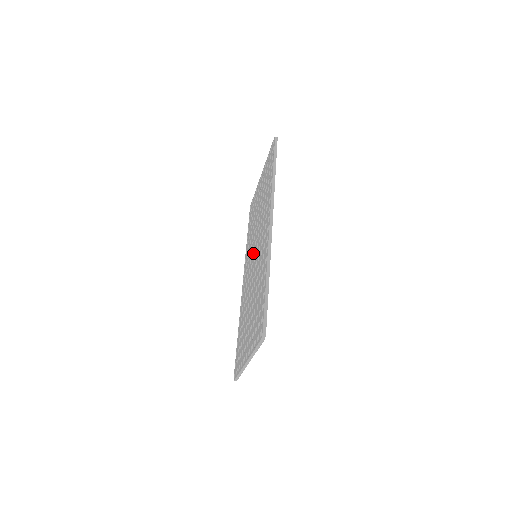
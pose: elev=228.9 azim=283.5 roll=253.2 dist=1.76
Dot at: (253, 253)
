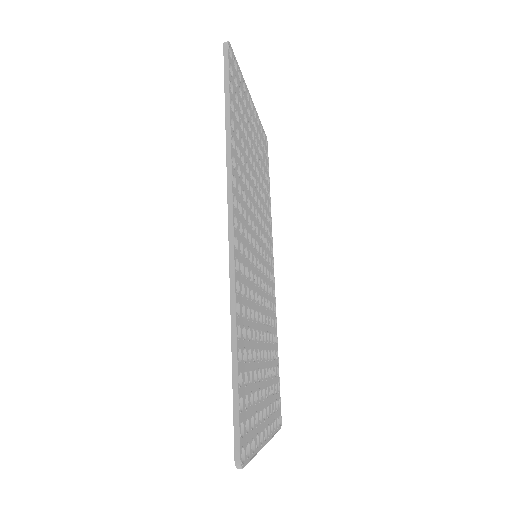
Dot at: occluded
